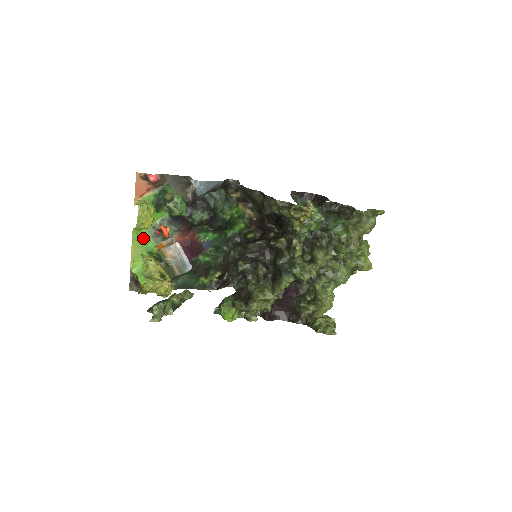
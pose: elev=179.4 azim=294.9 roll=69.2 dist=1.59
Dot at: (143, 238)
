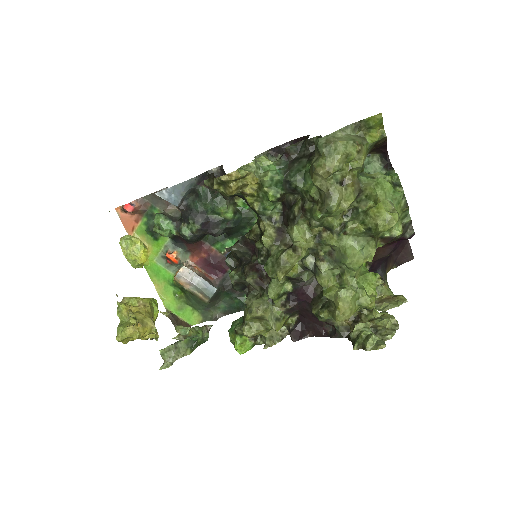
Dot at: (159, 272)
